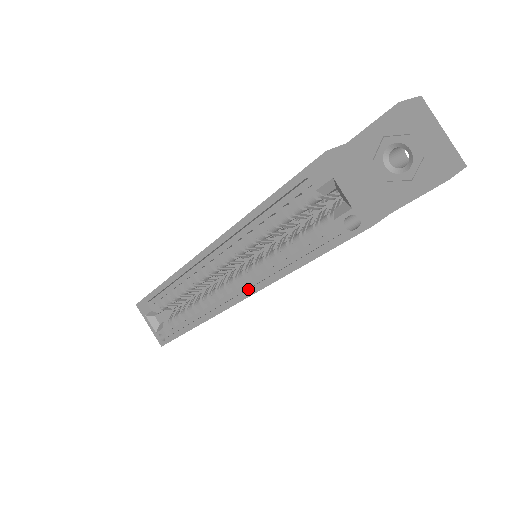
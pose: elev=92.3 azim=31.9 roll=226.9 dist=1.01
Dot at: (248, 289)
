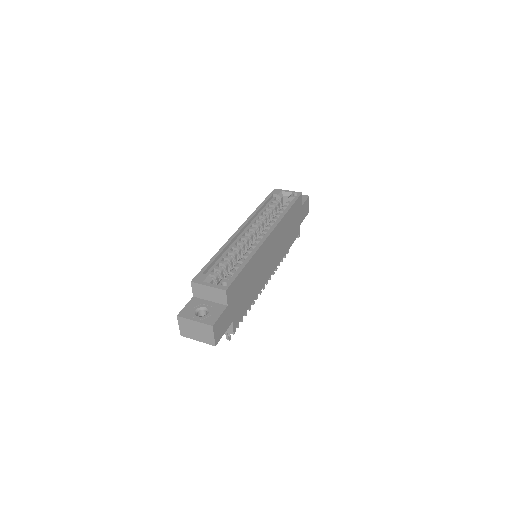
Dot at: (272, 226)
